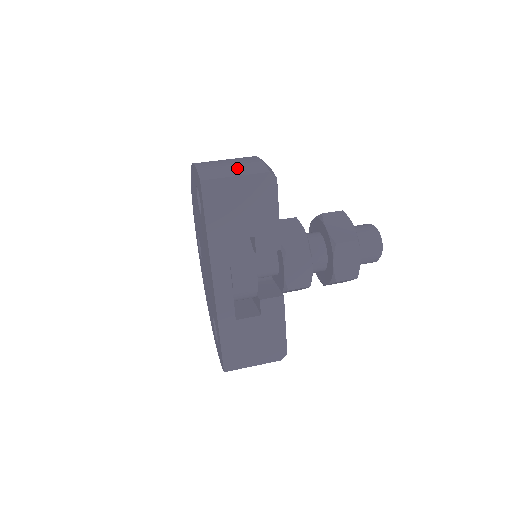
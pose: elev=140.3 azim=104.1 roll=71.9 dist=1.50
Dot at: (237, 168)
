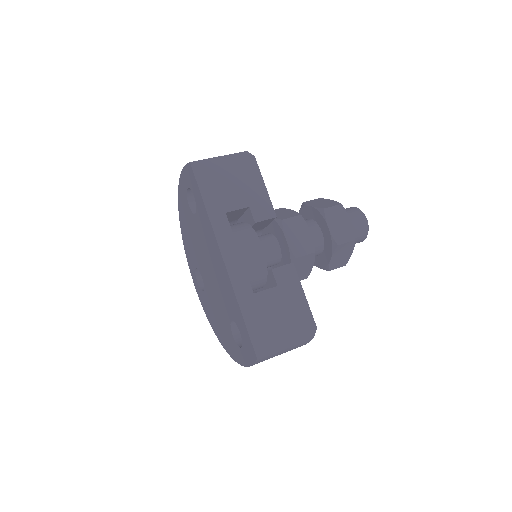
Dot at: occluded
